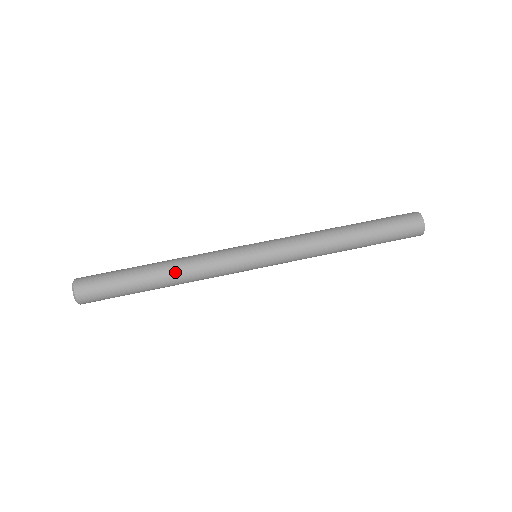
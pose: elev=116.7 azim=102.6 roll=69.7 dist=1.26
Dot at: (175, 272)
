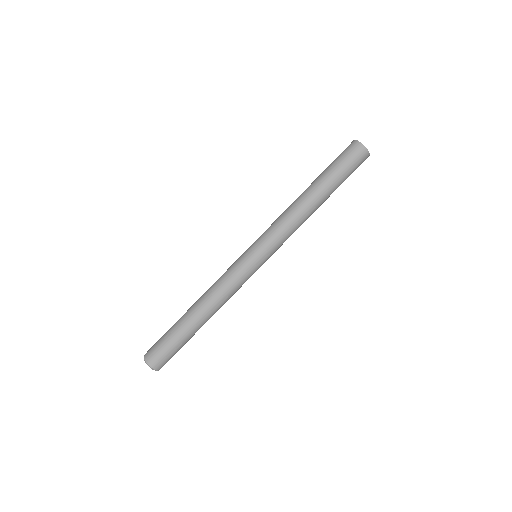
Dot at: (214, 313)
